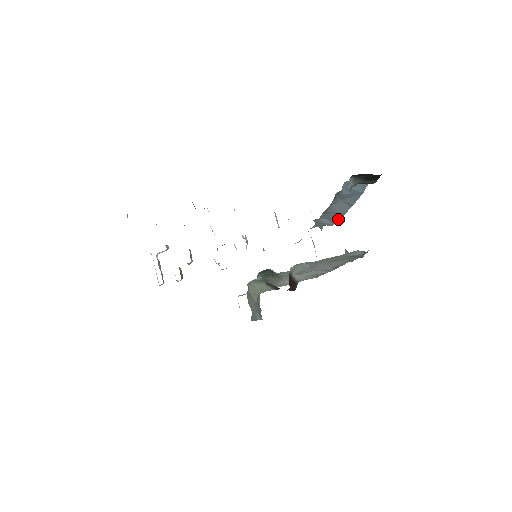
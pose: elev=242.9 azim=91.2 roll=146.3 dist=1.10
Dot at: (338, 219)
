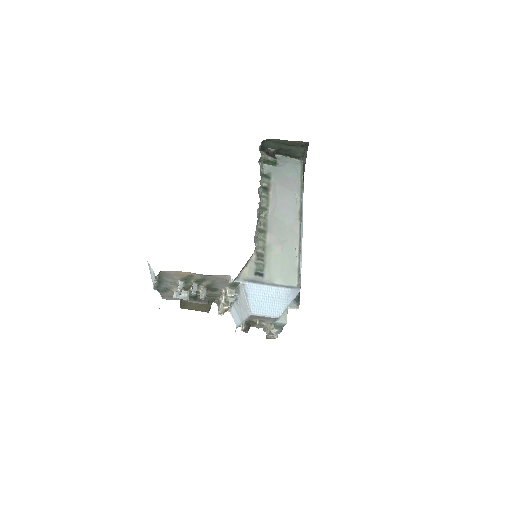
Dot at: (301, 241)
